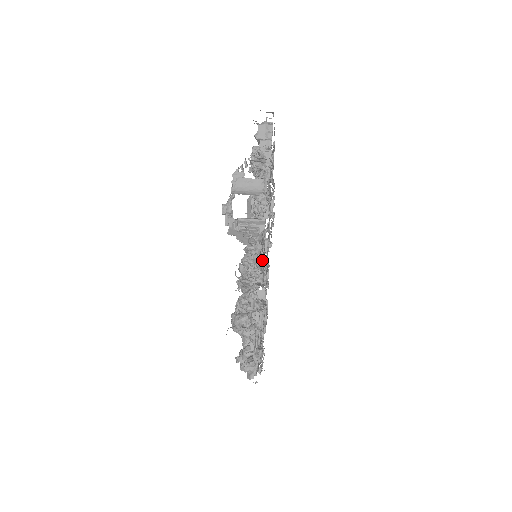
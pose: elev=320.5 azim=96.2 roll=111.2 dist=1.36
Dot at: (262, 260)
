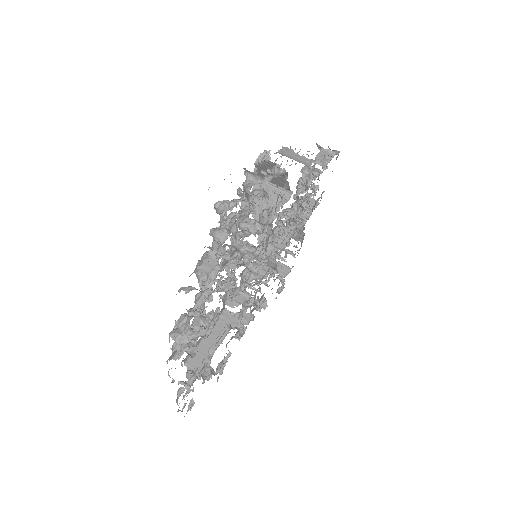
Dot at: occluded
